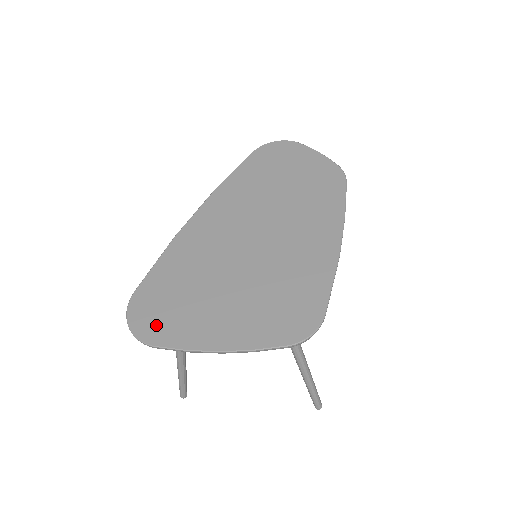
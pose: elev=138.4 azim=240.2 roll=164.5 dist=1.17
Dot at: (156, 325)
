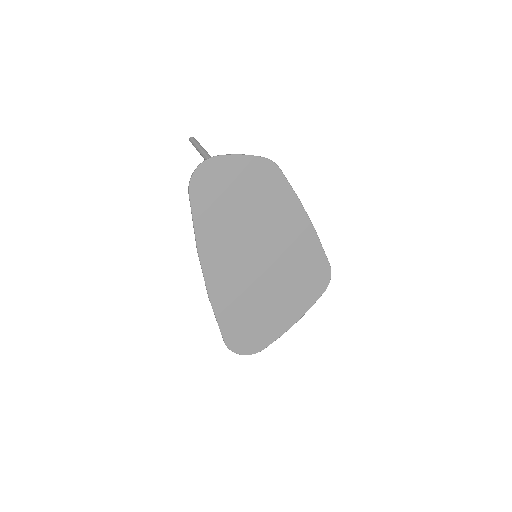
Dot at: (255, 342)
